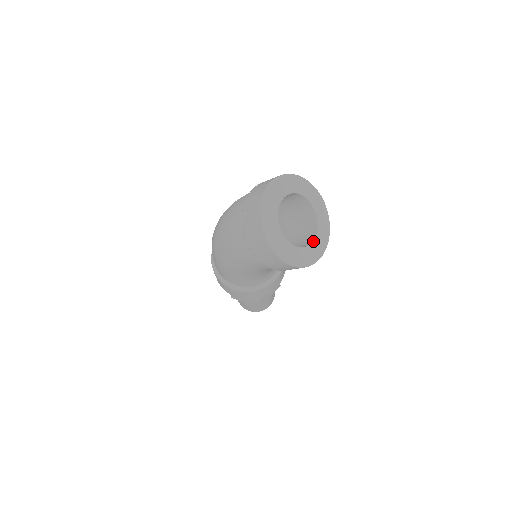
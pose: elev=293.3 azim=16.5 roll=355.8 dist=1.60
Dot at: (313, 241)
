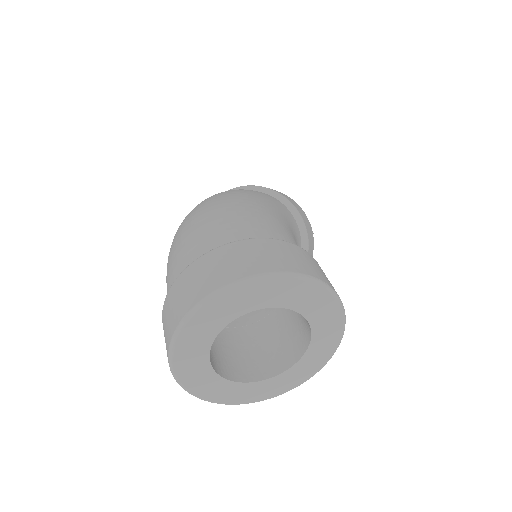
Dot at: (278, 375)
